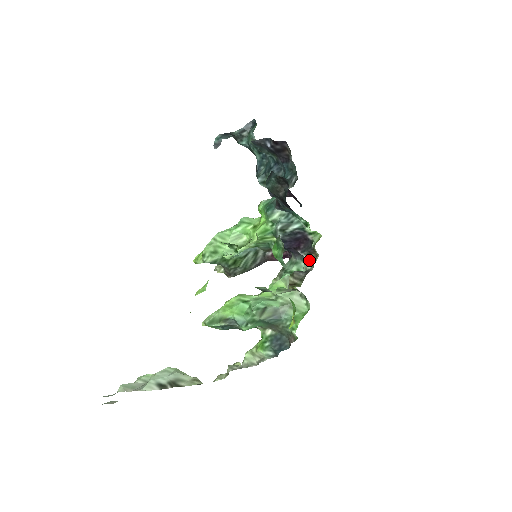
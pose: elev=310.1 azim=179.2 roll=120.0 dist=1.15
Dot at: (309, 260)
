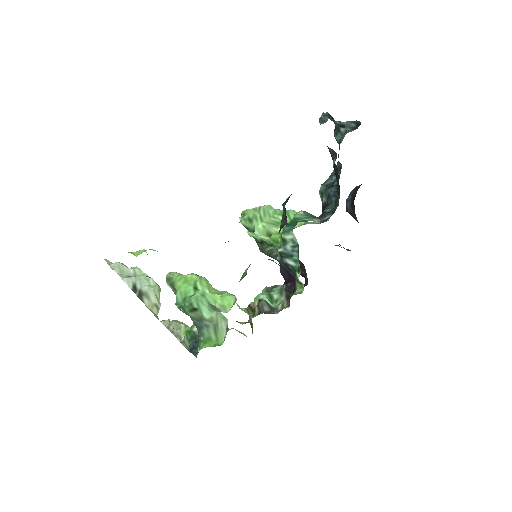
Dot at: (284, 302)
